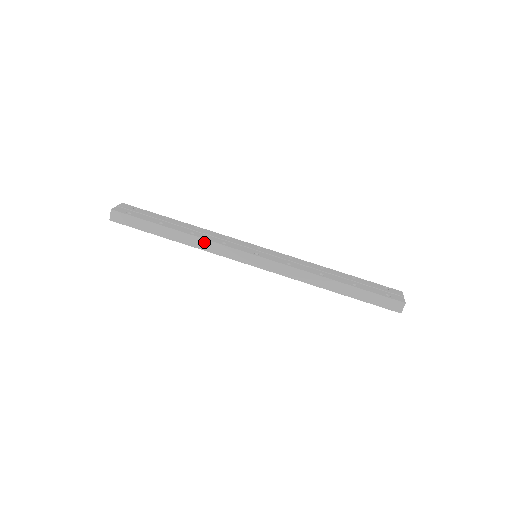
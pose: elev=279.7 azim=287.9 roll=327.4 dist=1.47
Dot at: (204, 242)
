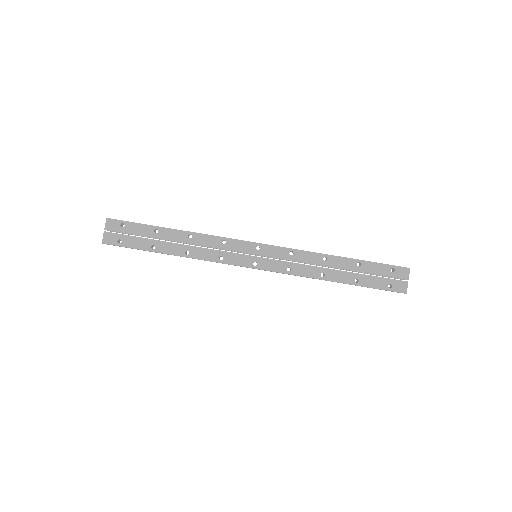
Dot at: occluded
